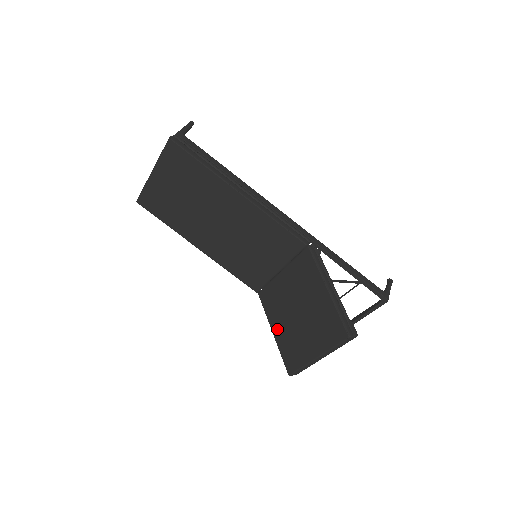
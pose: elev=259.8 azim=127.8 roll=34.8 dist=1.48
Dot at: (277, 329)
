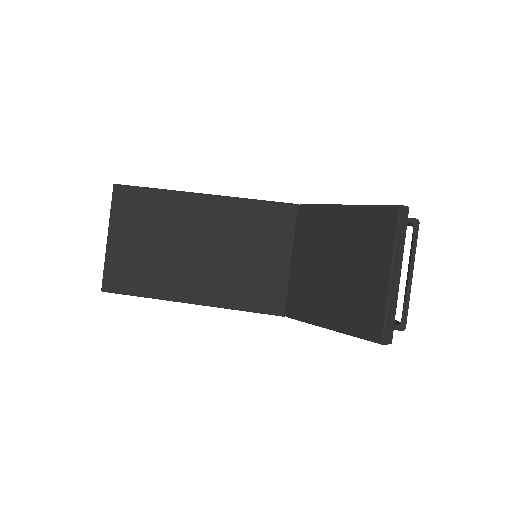
Dot at: (330, 317)
